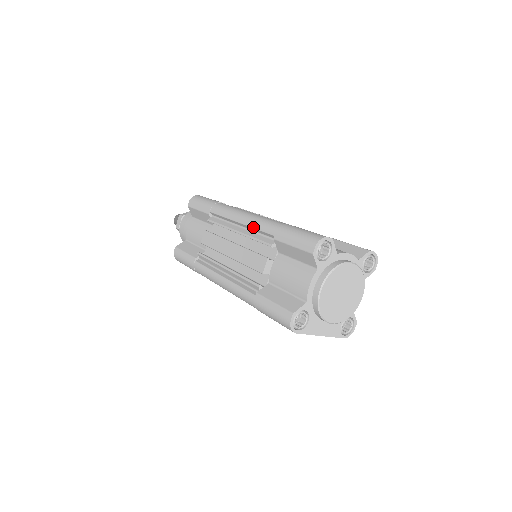
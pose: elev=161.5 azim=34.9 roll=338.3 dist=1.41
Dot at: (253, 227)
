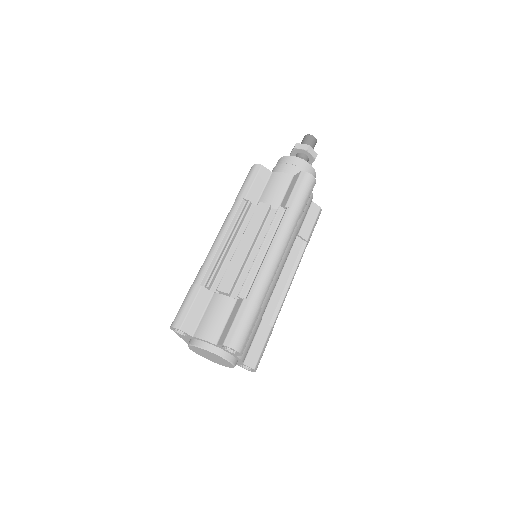
Dot at: (260, 271)
